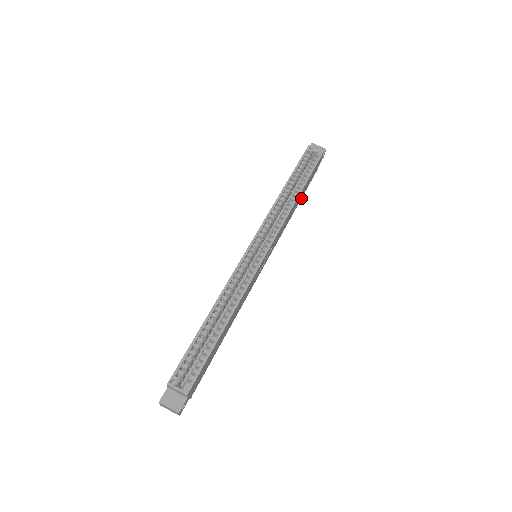
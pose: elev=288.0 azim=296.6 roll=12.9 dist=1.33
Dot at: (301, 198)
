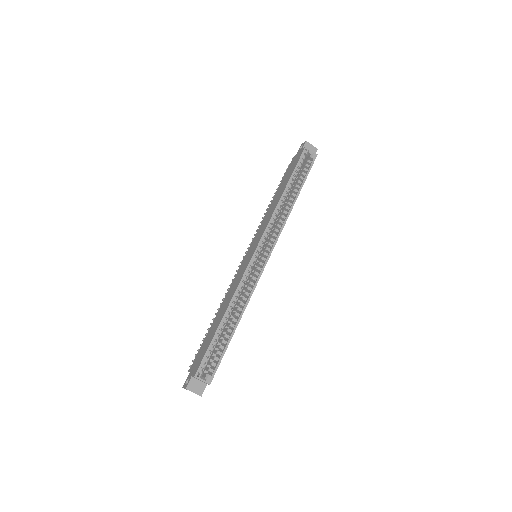
Dot at: occluded
